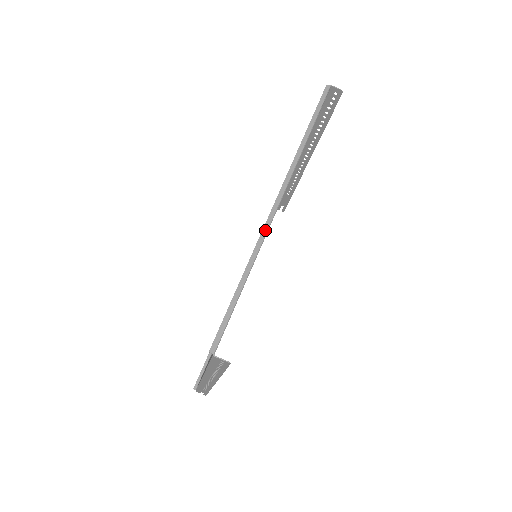
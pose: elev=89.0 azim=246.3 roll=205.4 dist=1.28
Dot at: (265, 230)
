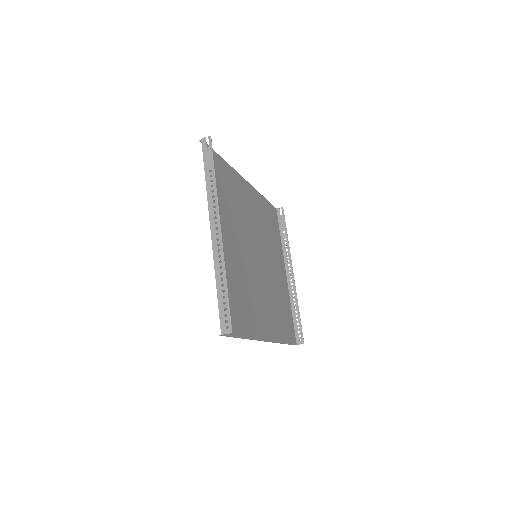
Dot at: (273, 342)
